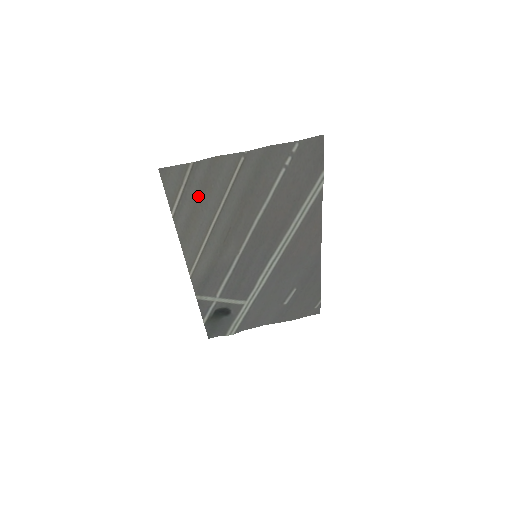
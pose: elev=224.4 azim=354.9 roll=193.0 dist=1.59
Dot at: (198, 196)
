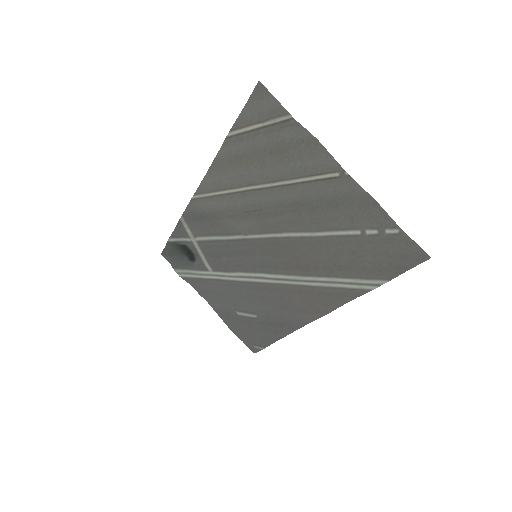
Dot at: (266, 150)
